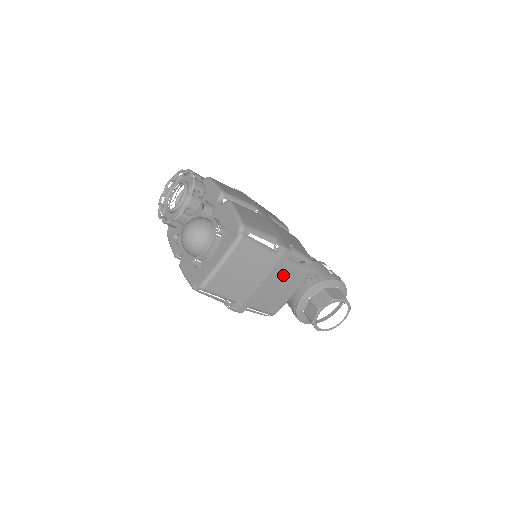
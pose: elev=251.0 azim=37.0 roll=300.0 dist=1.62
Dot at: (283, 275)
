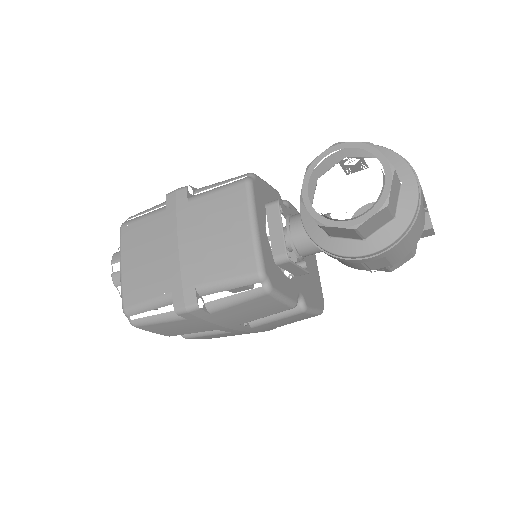
Dot at: (202, 215)
